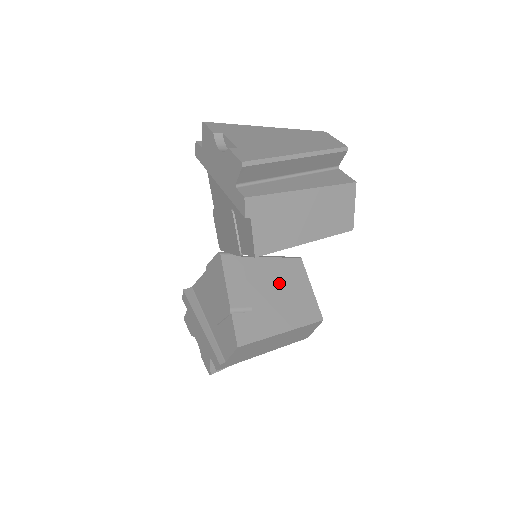
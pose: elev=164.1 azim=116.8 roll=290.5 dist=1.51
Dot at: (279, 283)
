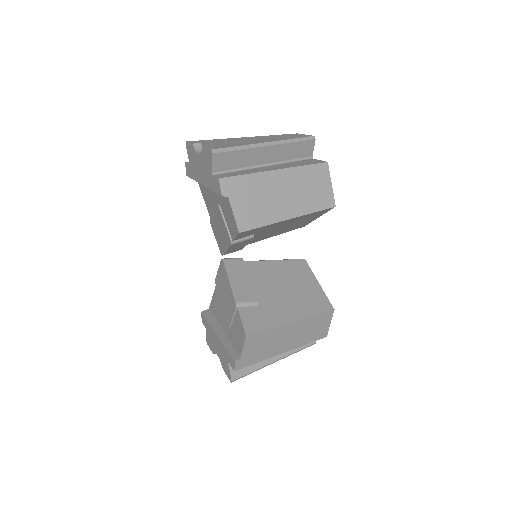
Dot at: (284, 280)
